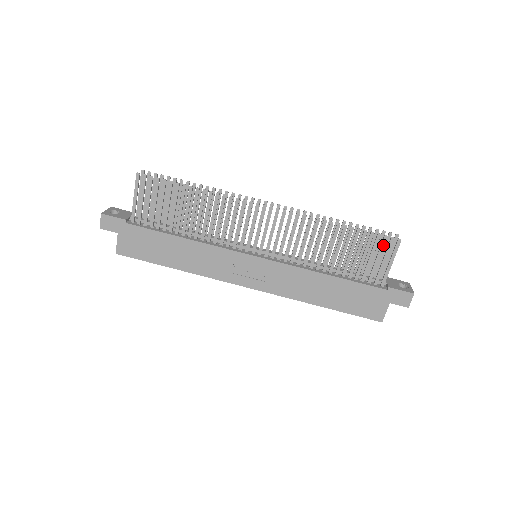
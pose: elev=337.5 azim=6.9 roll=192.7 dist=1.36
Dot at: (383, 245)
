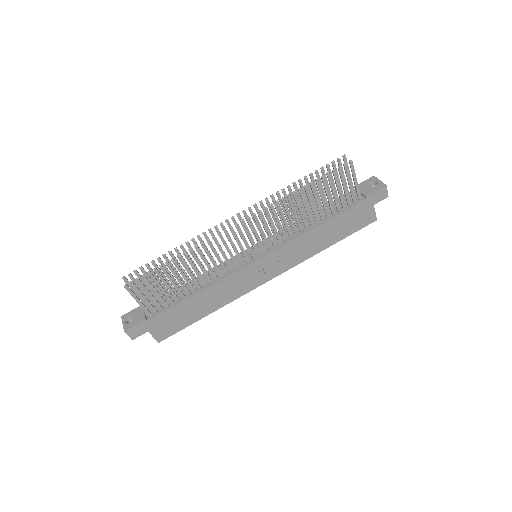
Dot at: (342, 174)
